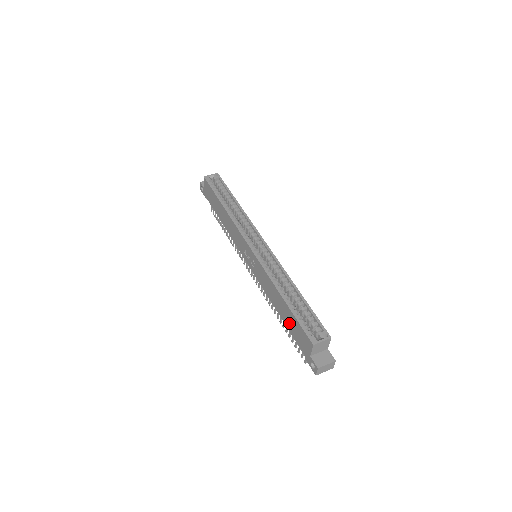
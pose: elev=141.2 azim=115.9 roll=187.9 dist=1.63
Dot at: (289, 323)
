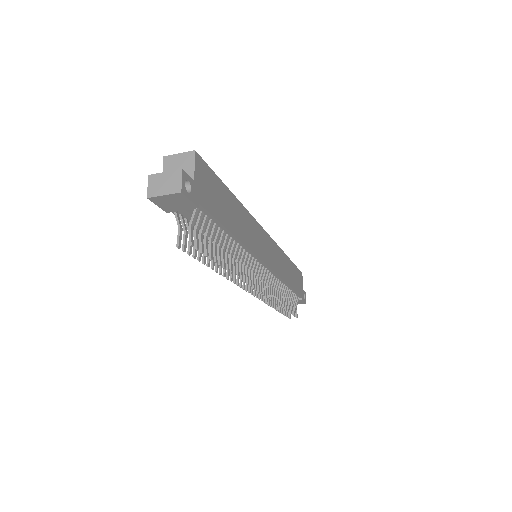
Dot at: occluded
